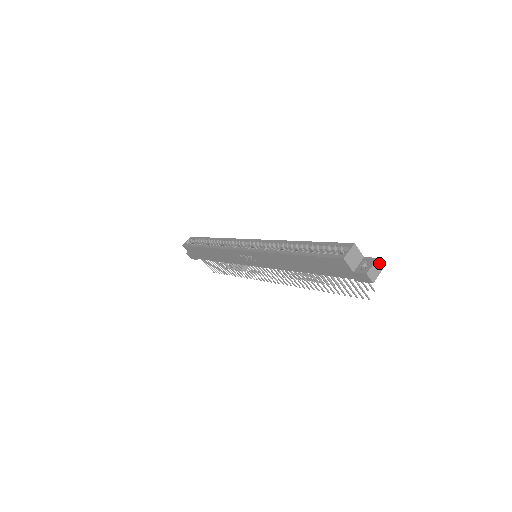
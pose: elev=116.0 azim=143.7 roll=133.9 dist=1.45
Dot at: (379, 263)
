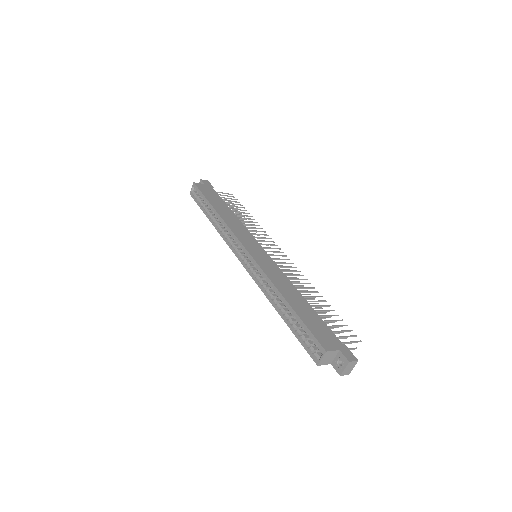
Dot at: (352, 362)
